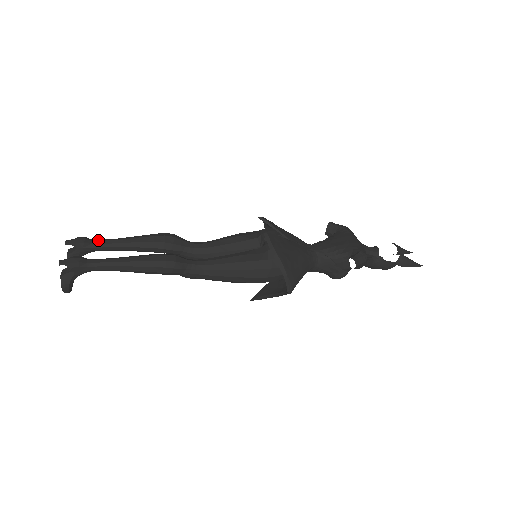
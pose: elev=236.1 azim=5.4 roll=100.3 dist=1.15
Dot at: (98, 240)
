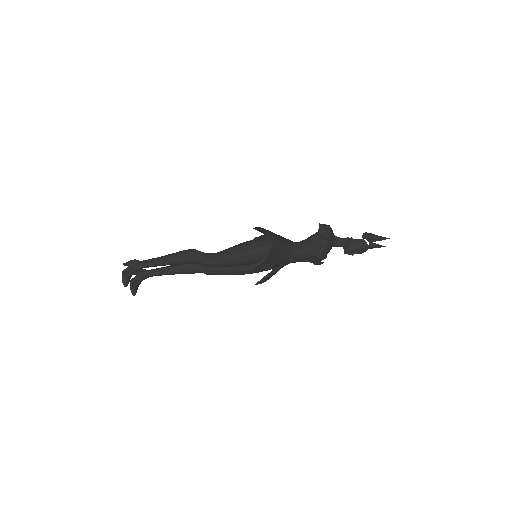
Dot at: occluded
